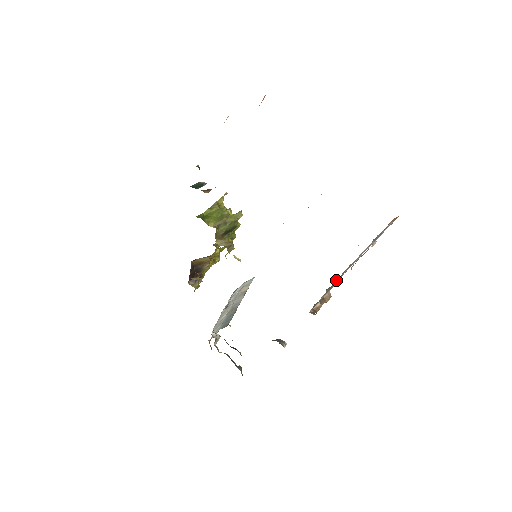
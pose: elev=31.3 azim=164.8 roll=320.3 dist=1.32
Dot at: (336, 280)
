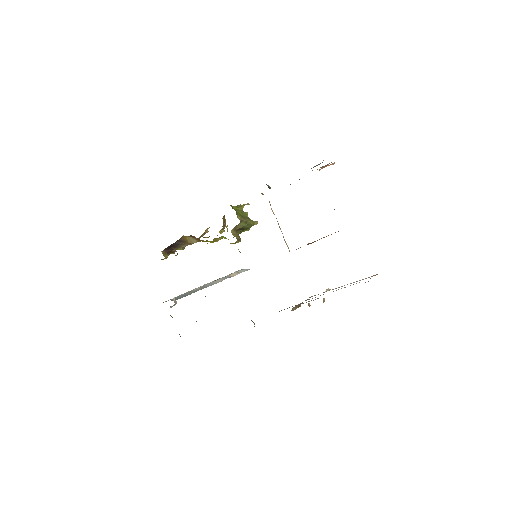
Dot at: (320, 295)
